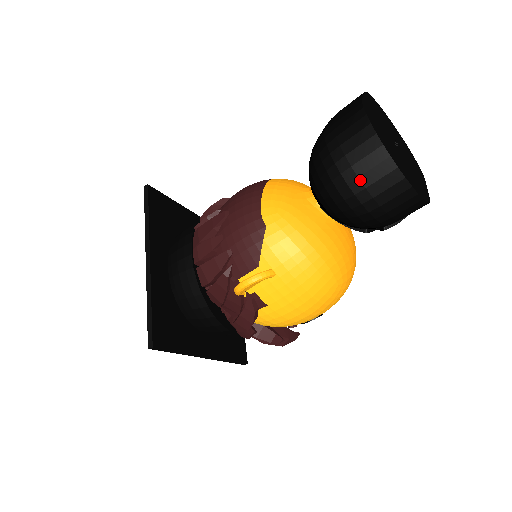
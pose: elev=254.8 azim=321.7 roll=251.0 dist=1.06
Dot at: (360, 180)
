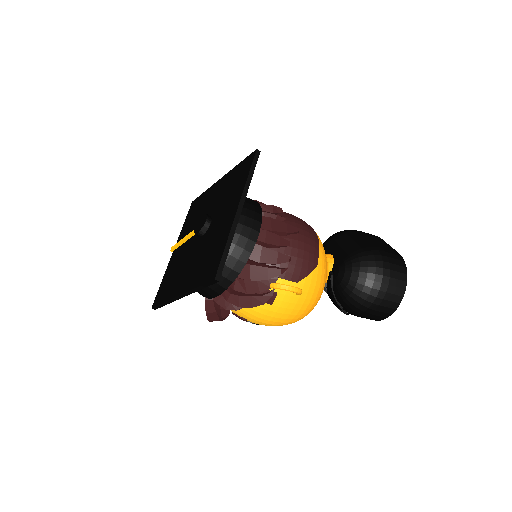
Dot at: (385, 294)
